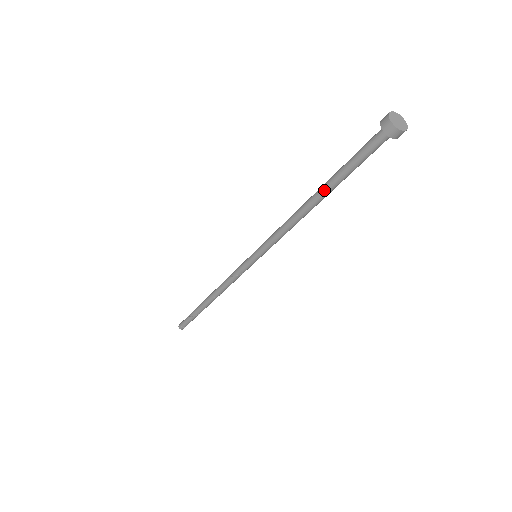
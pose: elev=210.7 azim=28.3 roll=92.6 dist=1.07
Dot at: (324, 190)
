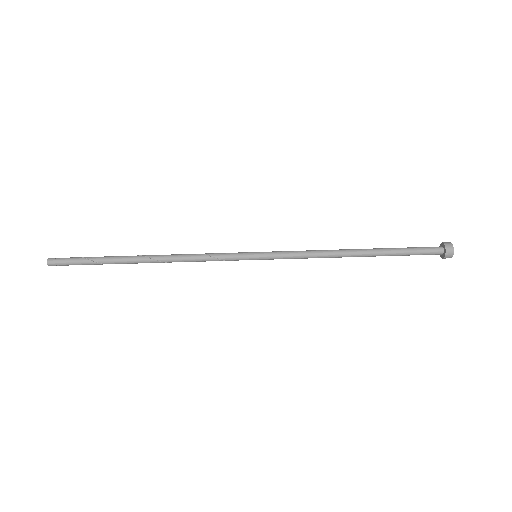
Dot at: (374, 252)
